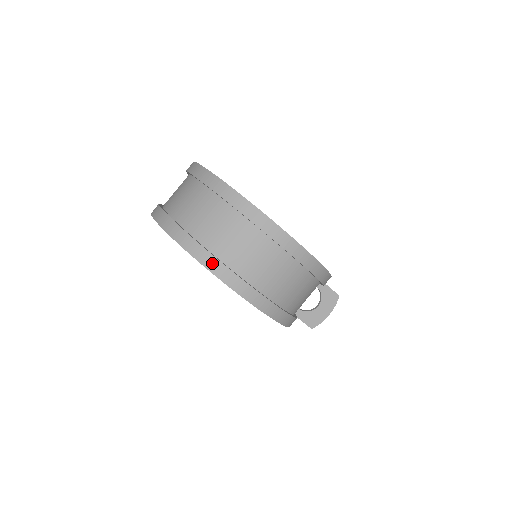
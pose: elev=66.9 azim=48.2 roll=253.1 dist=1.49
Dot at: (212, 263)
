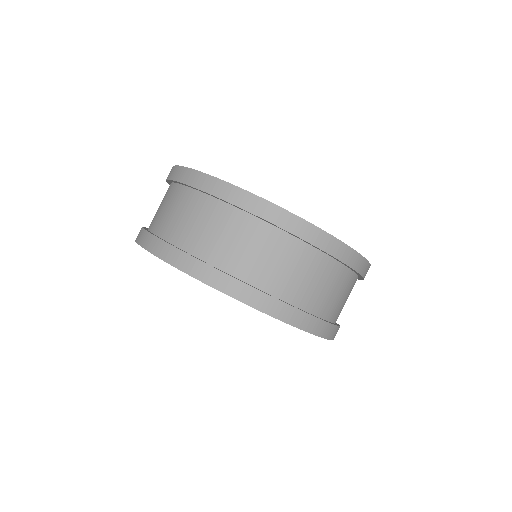
Dot at: (293, 316)
